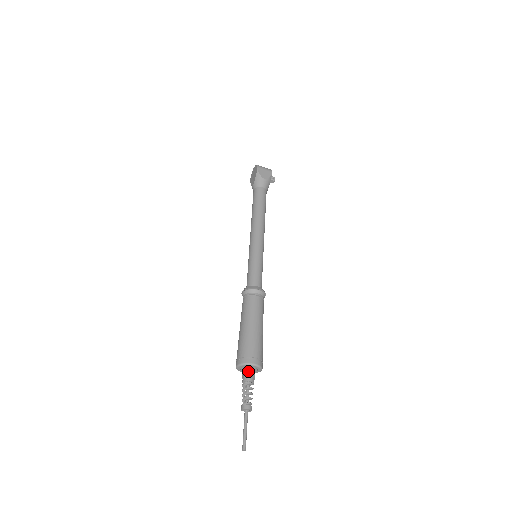
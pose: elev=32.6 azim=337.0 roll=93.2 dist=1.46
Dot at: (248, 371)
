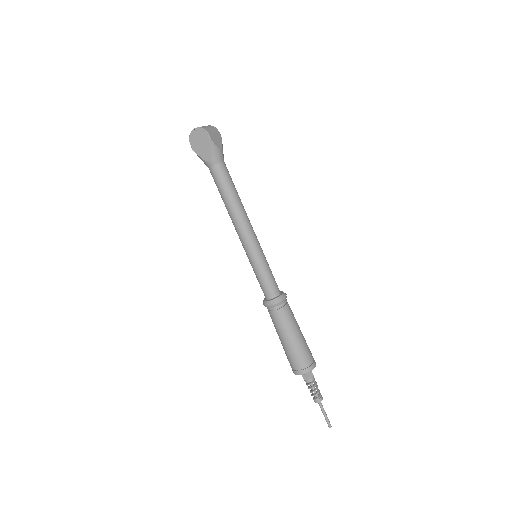
Dot at: (310, 373)
